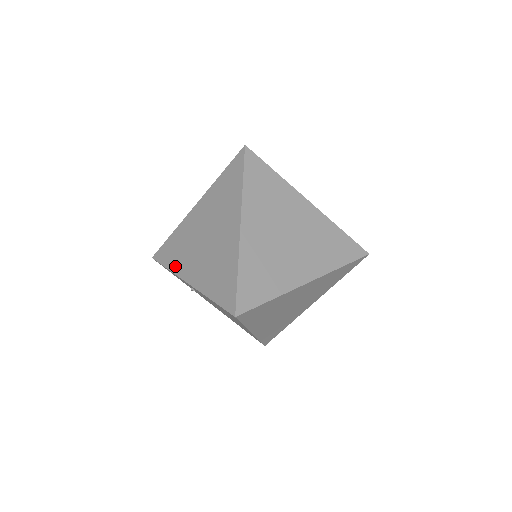
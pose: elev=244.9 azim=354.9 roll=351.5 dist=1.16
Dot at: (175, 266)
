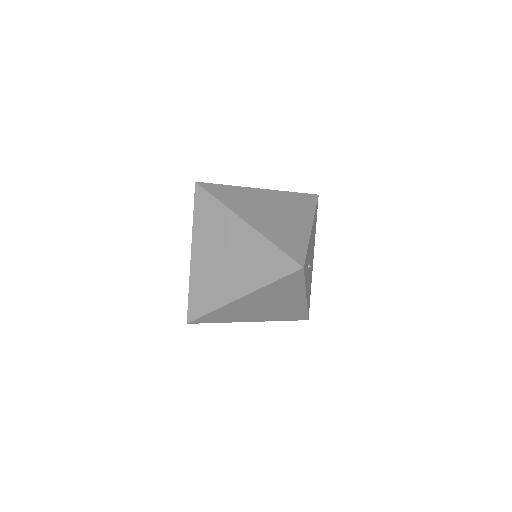
Dot at: occluded
